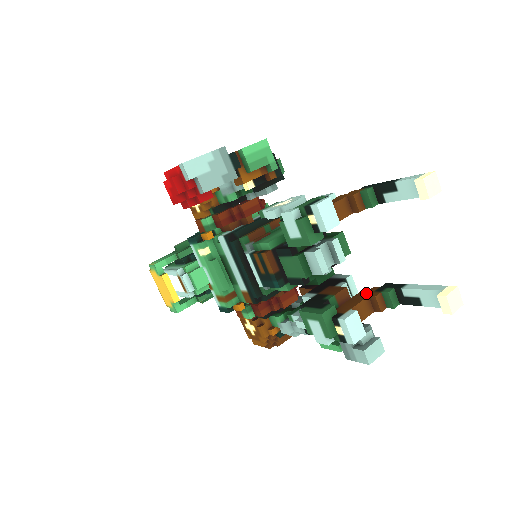
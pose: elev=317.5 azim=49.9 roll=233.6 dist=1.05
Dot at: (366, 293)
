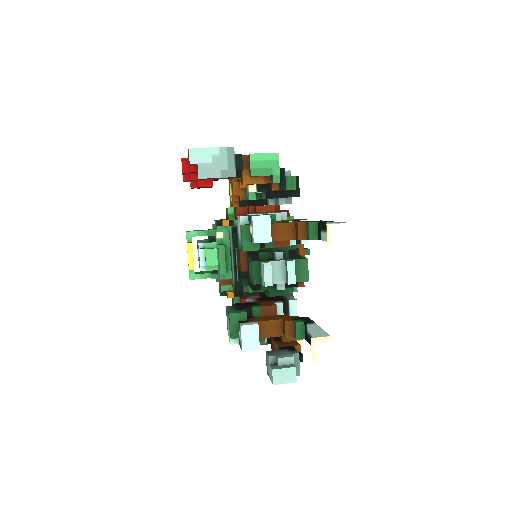
Dot at: (285, 317)
